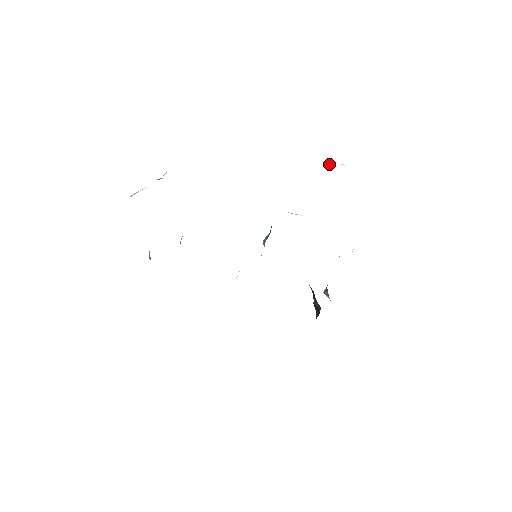
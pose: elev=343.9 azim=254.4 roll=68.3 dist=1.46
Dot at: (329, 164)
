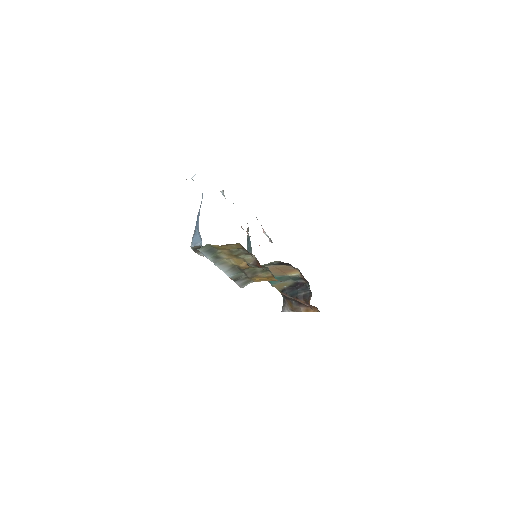
Dot at: occluded
